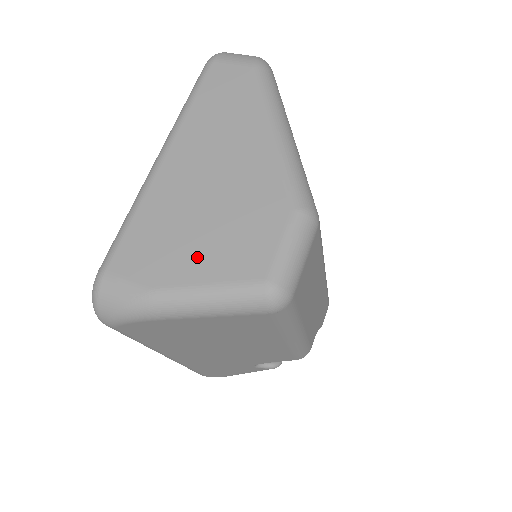
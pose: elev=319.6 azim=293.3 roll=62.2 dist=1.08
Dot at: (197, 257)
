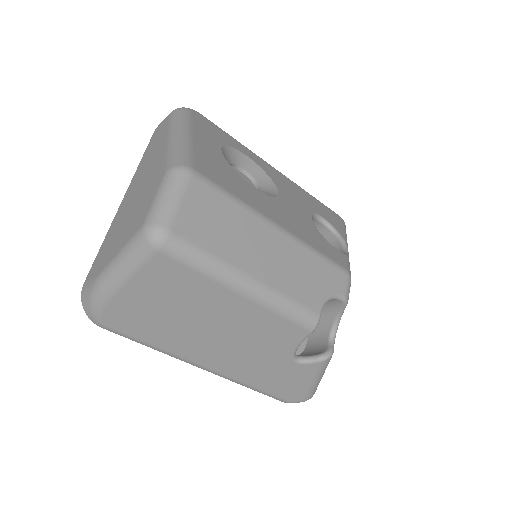
Dot at: (119, 240)
